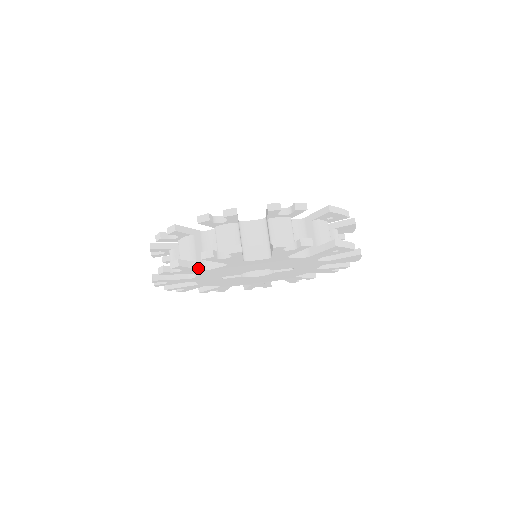
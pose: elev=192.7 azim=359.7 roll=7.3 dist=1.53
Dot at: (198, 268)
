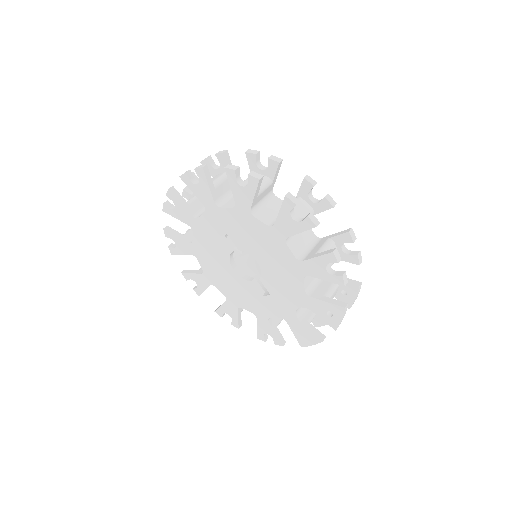
Dot at: (253, 201)
